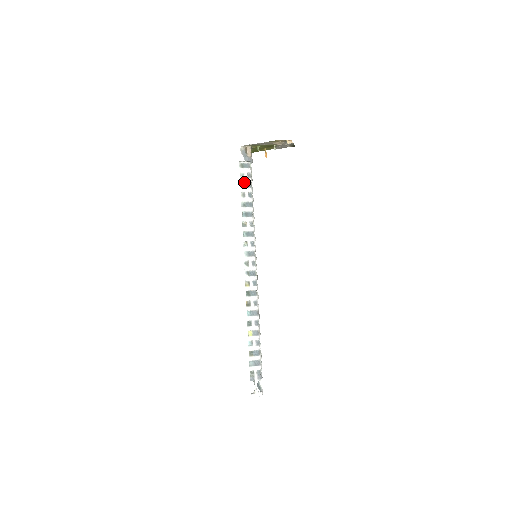
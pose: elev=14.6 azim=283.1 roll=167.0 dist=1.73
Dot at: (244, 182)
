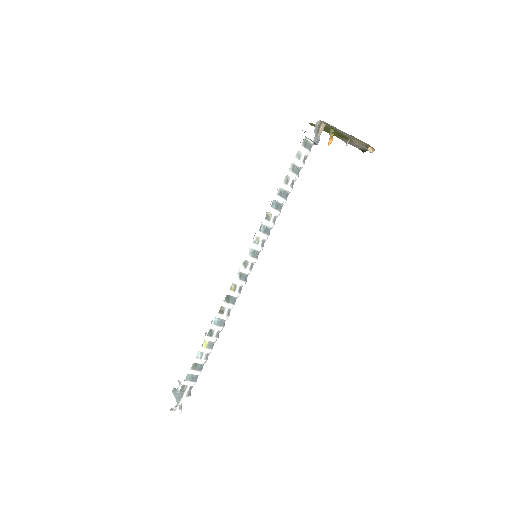
Dot at: (296, 165)
